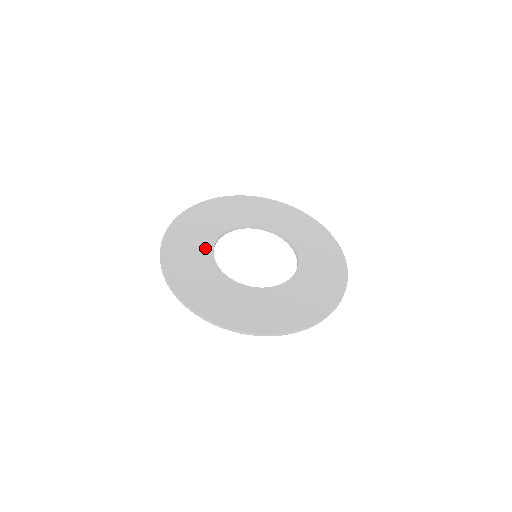
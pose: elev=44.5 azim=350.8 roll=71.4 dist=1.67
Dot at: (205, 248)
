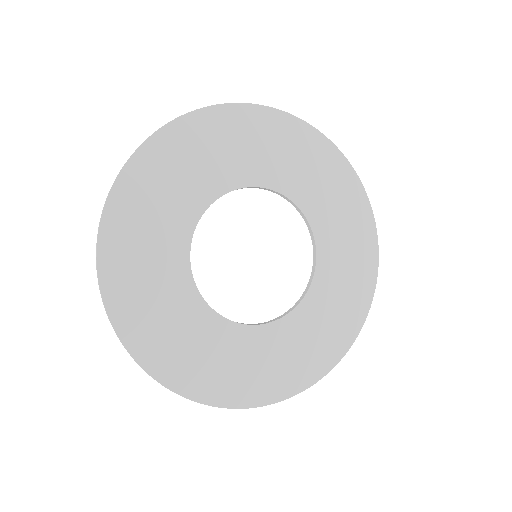
Dot at: (201, 194)
